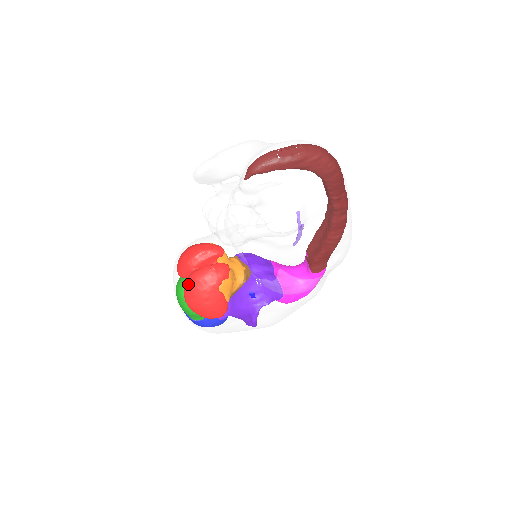
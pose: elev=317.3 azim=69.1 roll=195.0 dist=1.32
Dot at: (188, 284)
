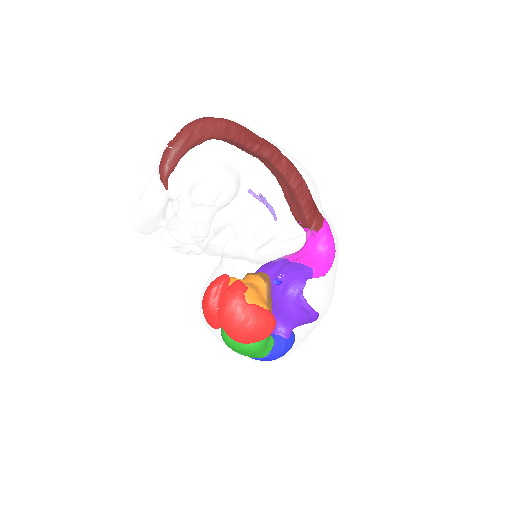
Dot at: (221, 323)
